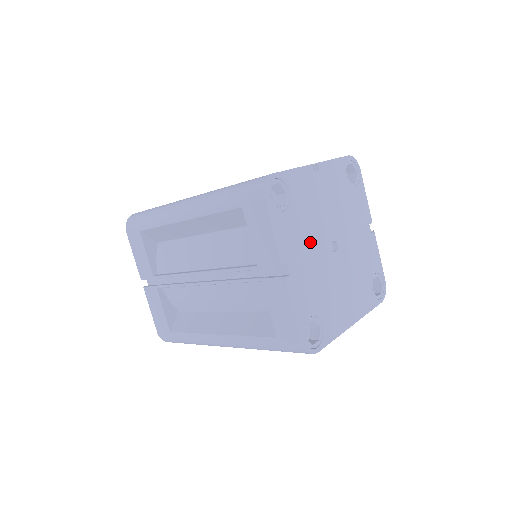
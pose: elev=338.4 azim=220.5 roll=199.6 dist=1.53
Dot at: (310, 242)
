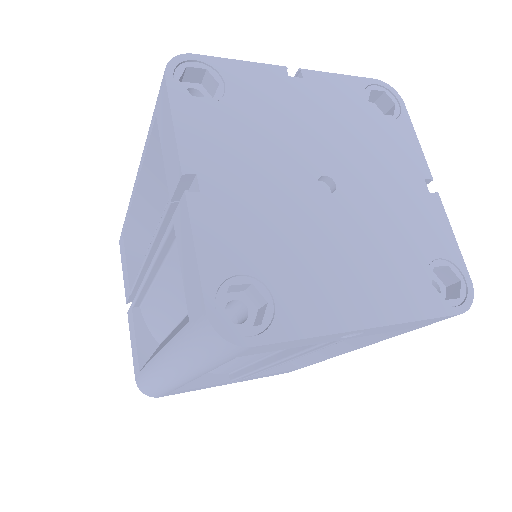
Dot at: (263, 161)
